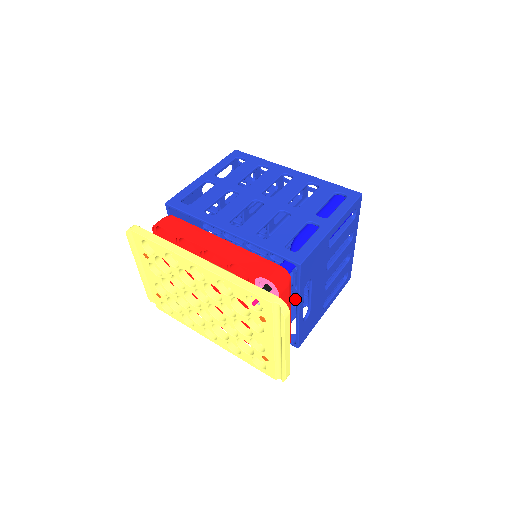
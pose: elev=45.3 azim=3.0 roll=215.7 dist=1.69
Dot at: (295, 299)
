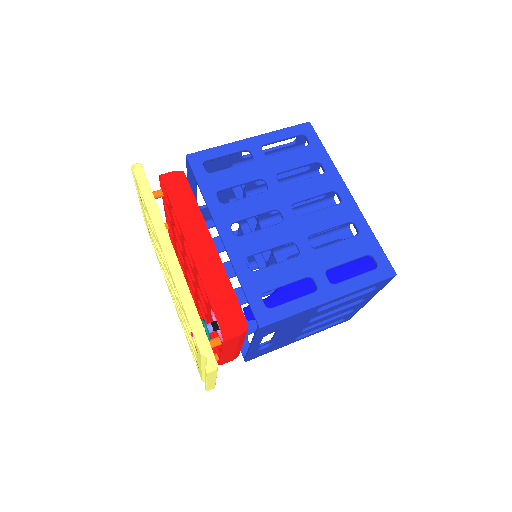
Dot at: occluded
